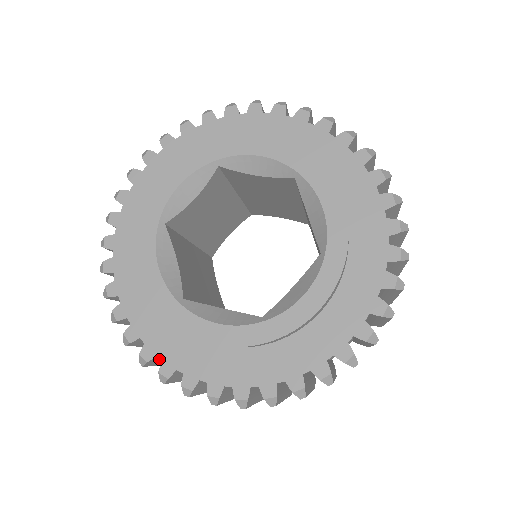
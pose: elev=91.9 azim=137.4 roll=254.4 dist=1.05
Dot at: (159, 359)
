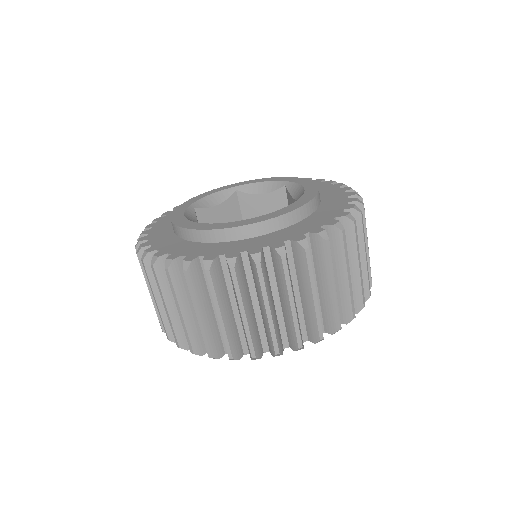
Dot at: occluded
